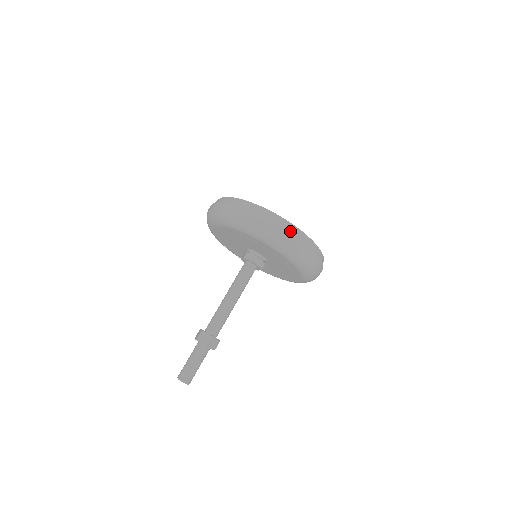
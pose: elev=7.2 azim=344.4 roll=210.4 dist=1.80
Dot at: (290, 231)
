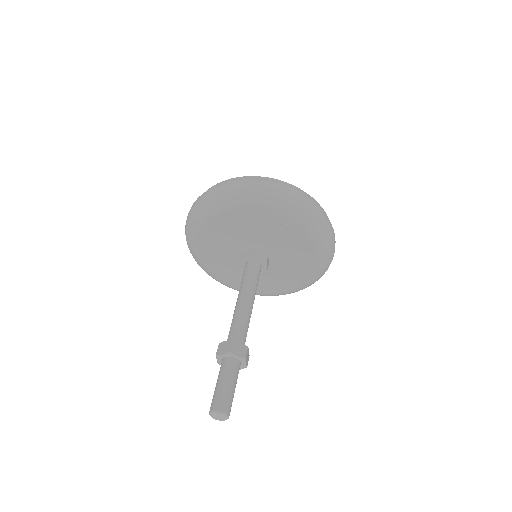
Dot at: occluded
